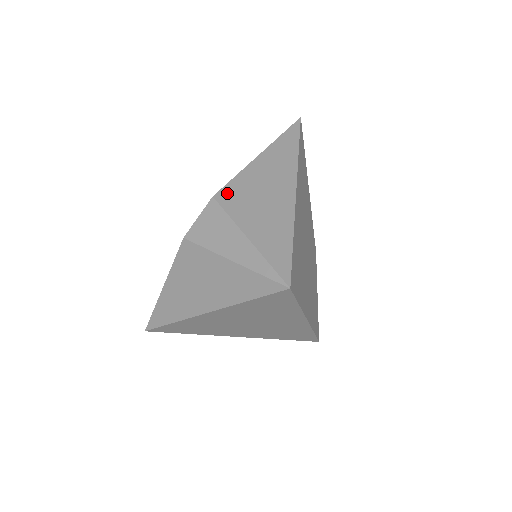
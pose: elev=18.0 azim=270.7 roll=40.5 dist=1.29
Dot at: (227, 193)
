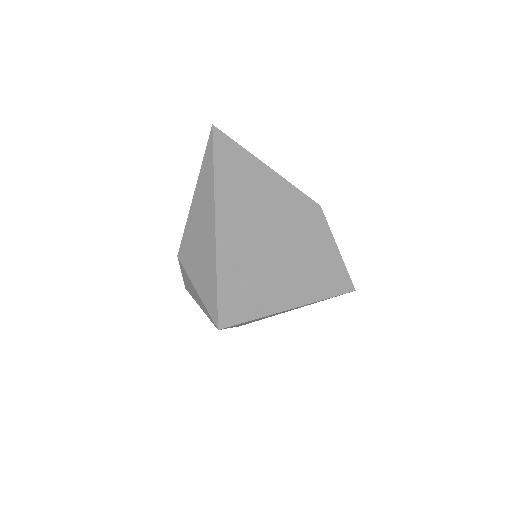
Dot at: (183, 249)
